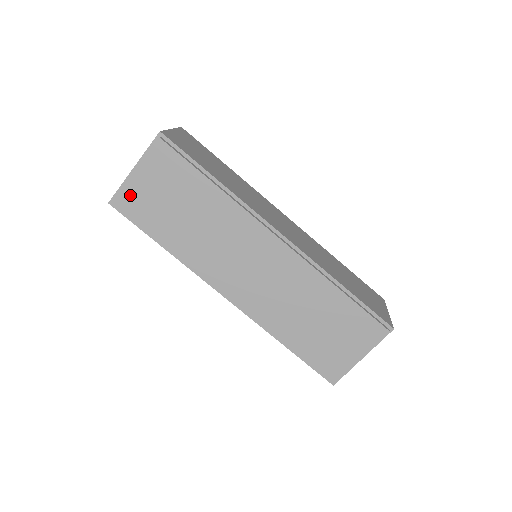
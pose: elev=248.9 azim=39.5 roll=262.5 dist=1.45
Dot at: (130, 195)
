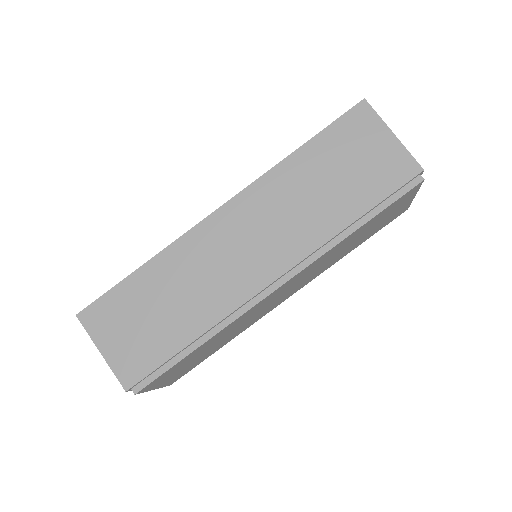
Dot at: (171, 381)
